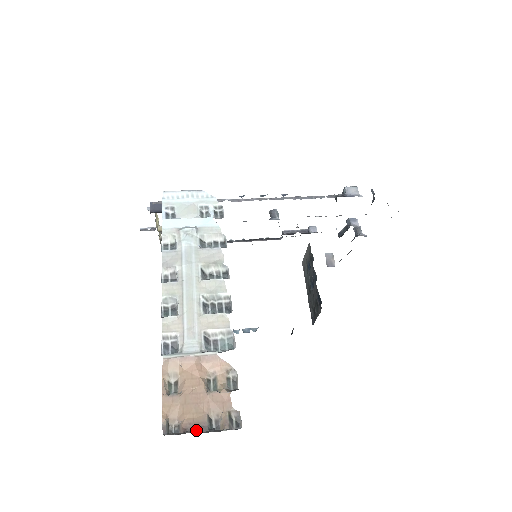
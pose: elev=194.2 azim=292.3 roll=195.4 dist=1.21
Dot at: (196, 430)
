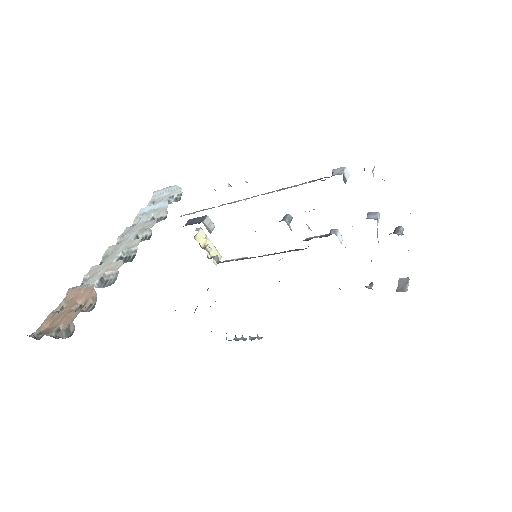
Dot at: (42, 333)
